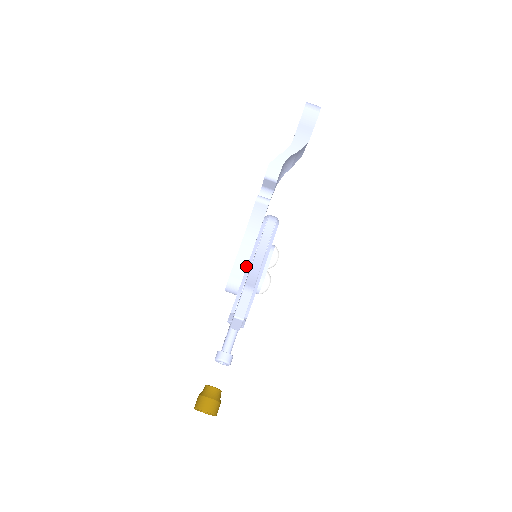
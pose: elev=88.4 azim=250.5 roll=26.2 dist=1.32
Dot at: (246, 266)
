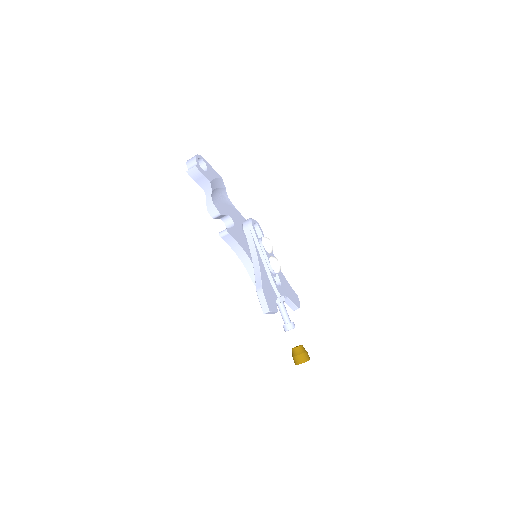
Dot at: occluded
